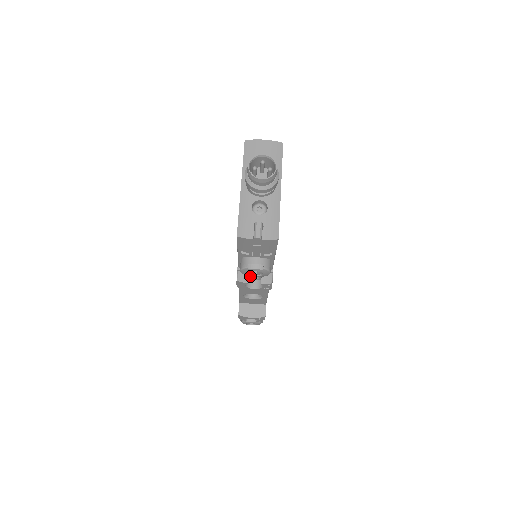
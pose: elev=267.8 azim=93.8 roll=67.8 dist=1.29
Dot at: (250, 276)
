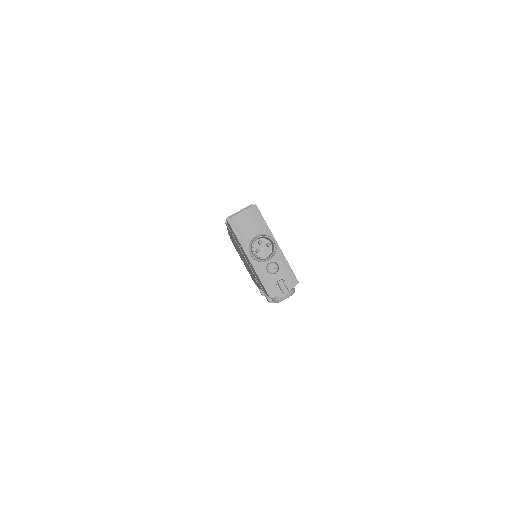
Dot at: occluded
